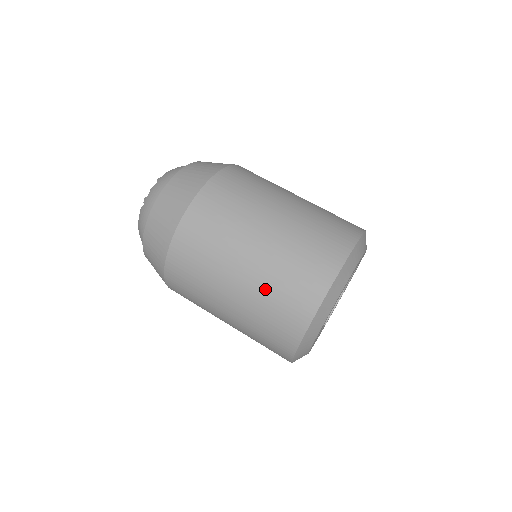
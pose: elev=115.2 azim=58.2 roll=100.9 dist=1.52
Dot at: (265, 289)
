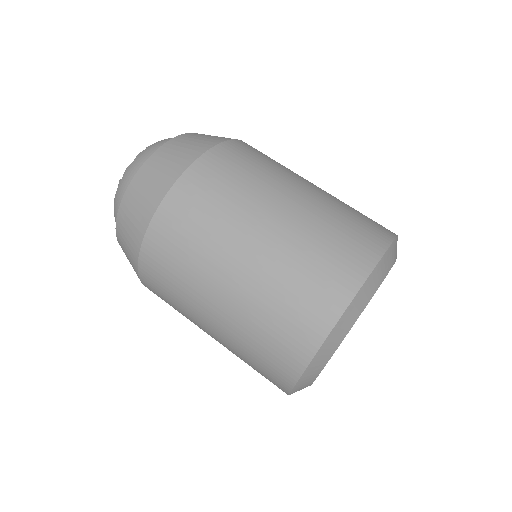
Dot at: (310, 231)
